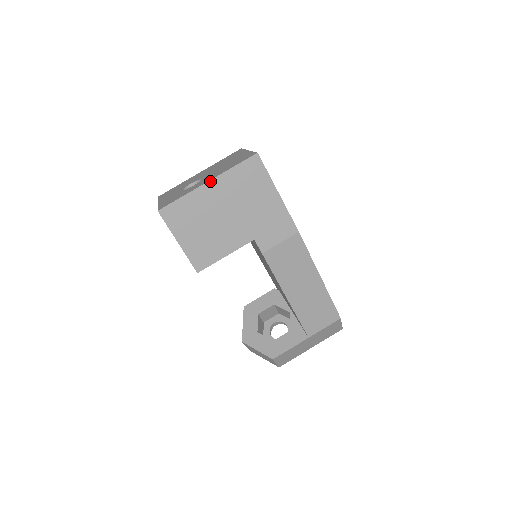
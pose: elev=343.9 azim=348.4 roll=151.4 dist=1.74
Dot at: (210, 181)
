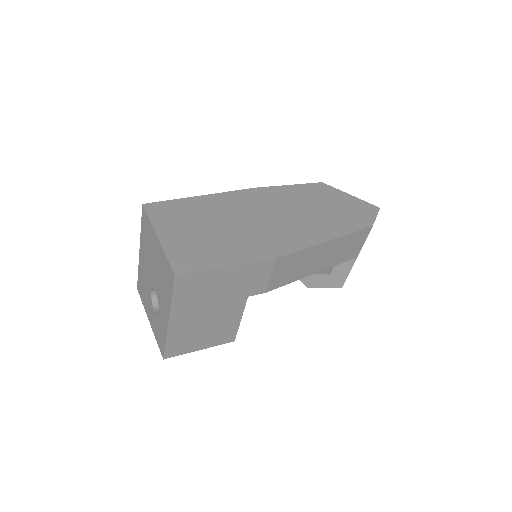
Dot at: (169, 320)
